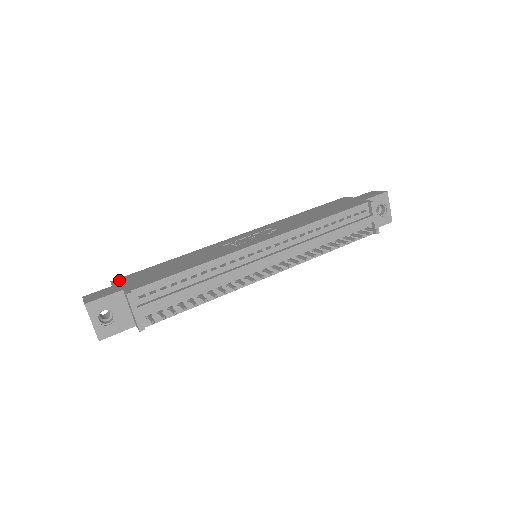
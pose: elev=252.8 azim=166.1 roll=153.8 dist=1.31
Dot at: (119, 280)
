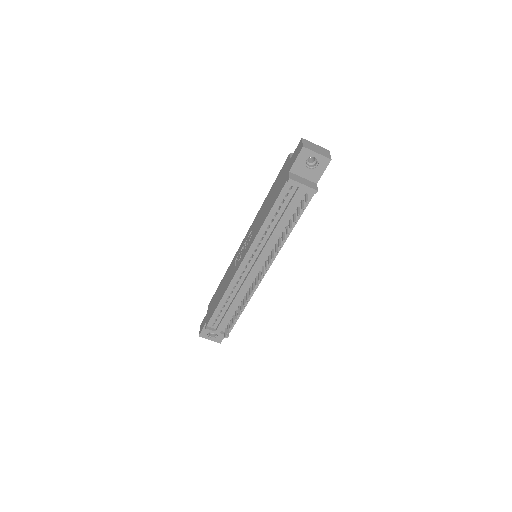
Dot at: (209, 305)
